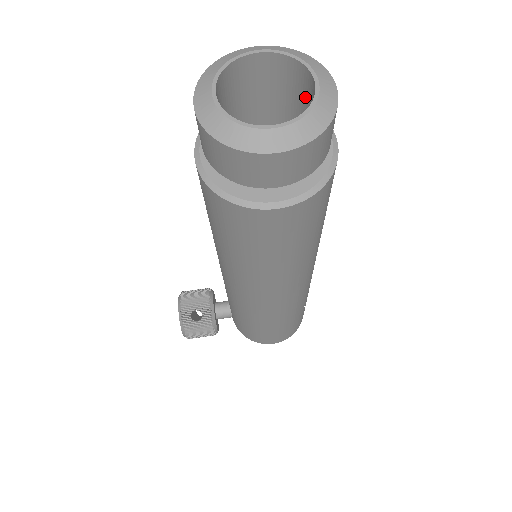
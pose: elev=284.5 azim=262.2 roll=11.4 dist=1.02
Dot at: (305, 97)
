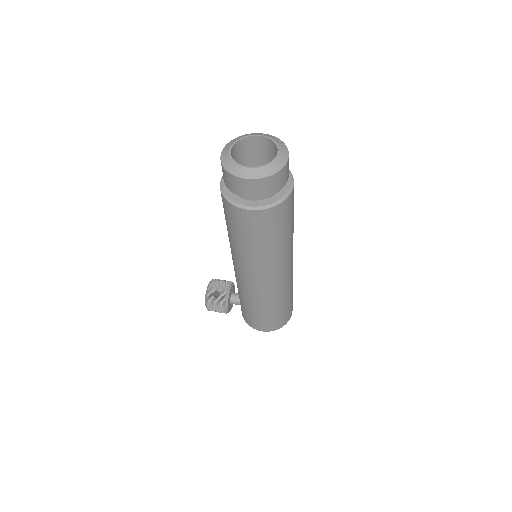
Dot at: occluded
